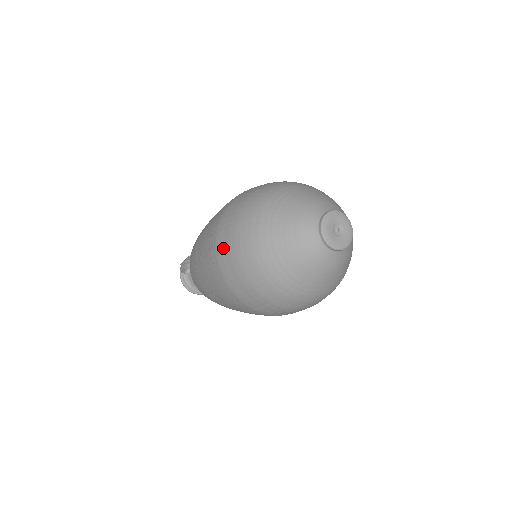
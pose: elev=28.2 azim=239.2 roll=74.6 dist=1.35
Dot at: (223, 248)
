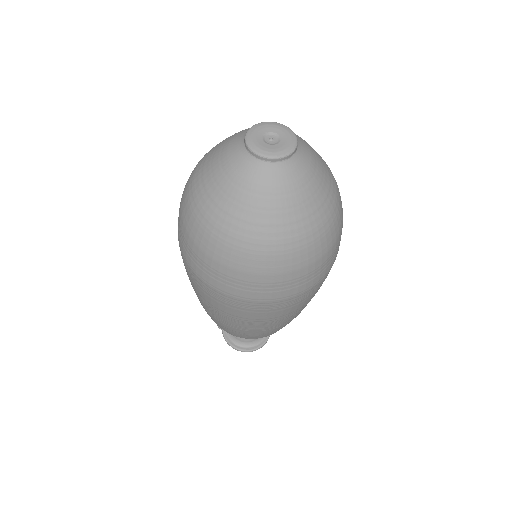
Dot at: (179, 234)
